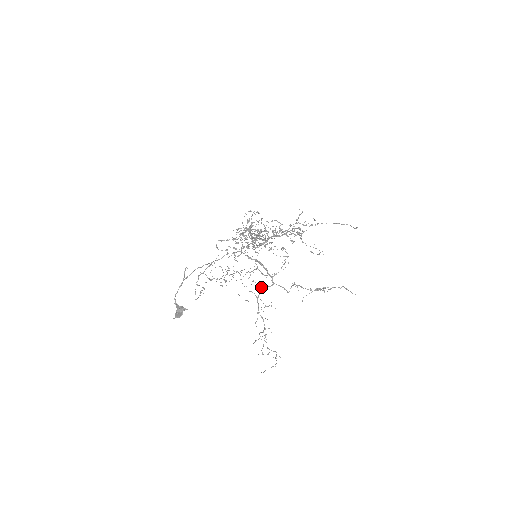
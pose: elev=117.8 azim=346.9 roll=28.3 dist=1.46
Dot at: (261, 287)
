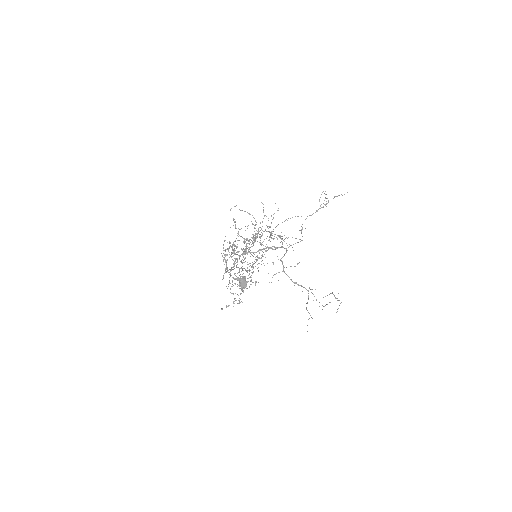
Dot at: (280, 260)
